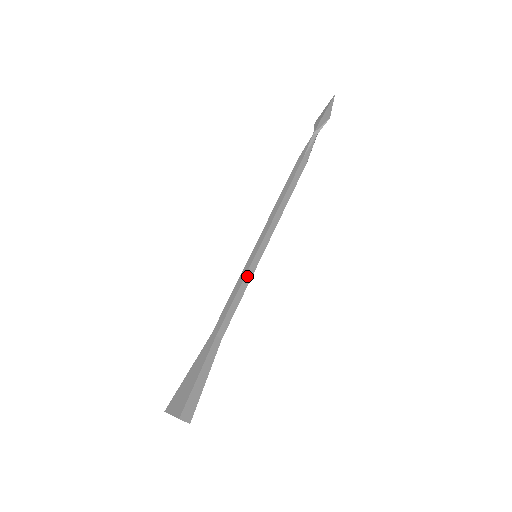
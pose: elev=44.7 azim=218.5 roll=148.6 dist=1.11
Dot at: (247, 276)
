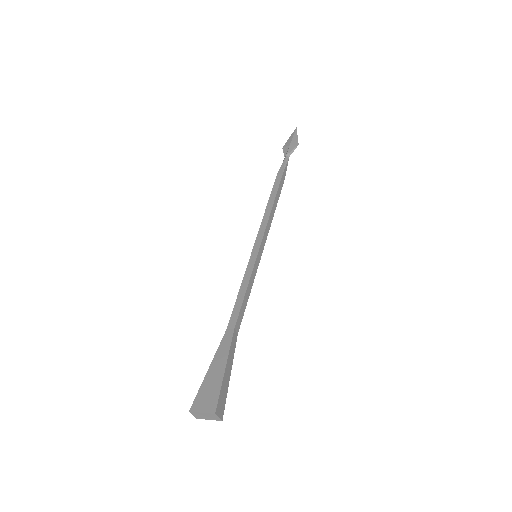
Dot at: (253, 273)
